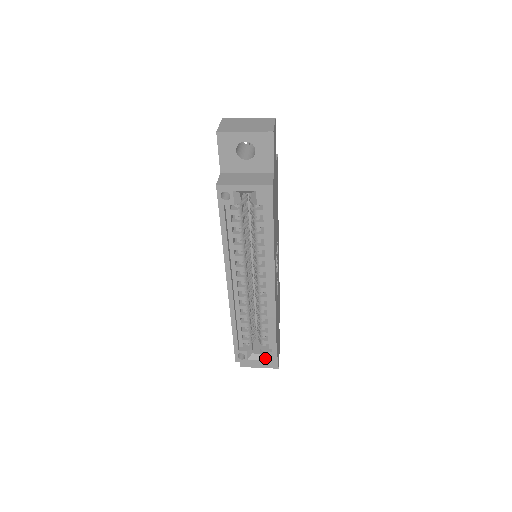
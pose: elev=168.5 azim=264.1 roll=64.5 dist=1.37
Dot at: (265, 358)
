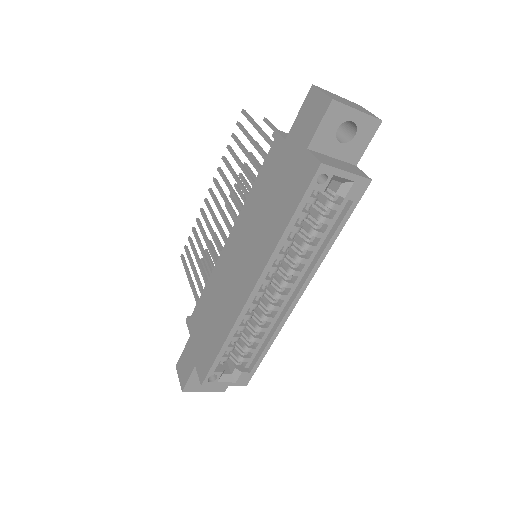
Dot at: (238, 379)
